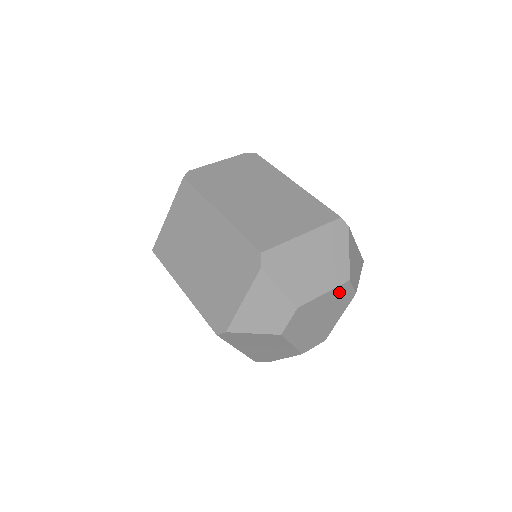
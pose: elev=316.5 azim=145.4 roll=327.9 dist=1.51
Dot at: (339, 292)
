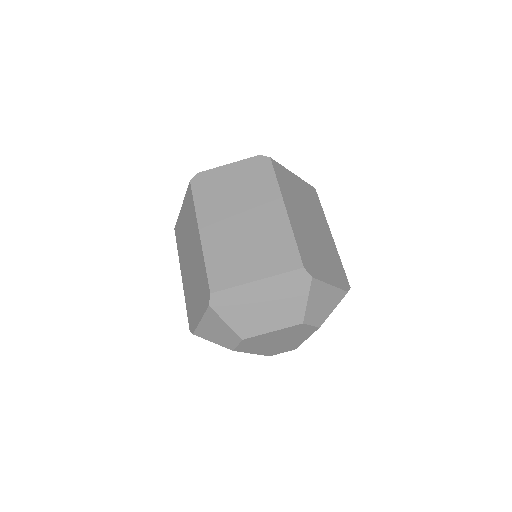
Dot at: (293, 329)
